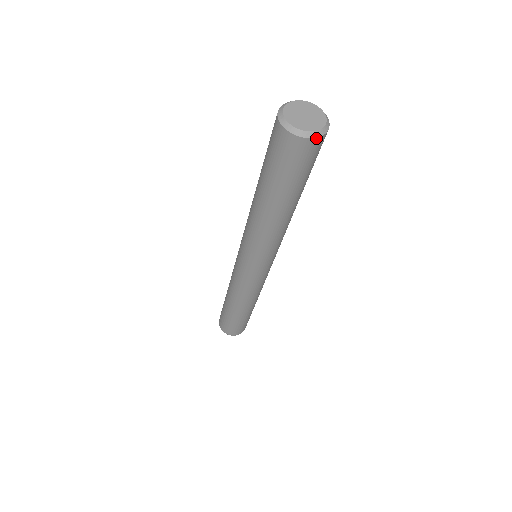
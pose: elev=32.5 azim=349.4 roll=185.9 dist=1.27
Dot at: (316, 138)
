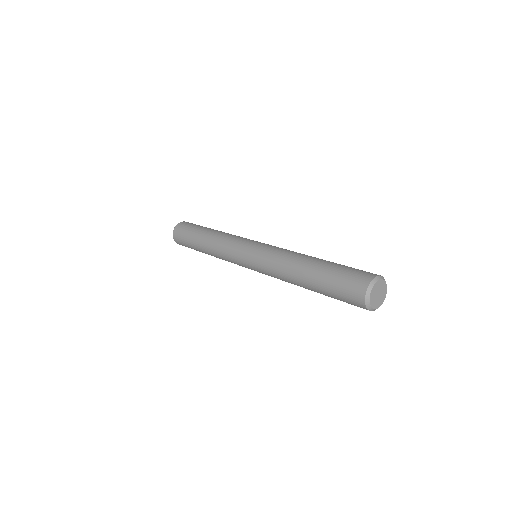
Dot at: (384, 296)
